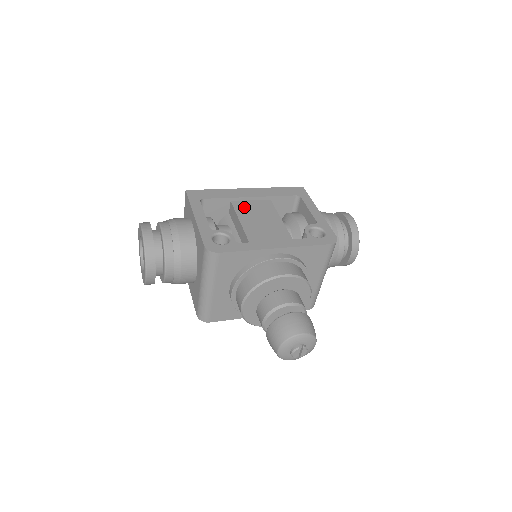
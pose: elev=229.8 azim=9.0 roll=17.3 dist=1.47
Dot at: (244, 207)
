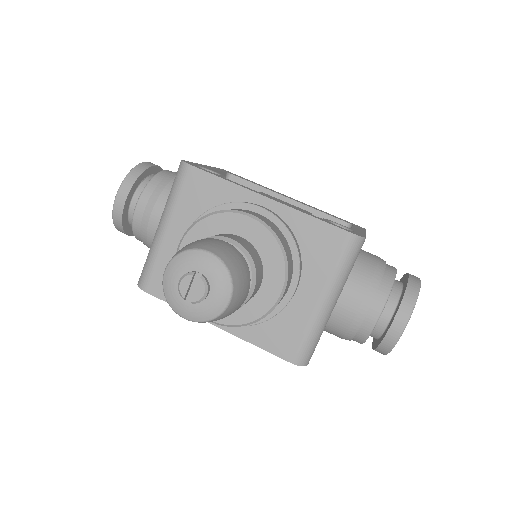
Dot at: (272, 197)
